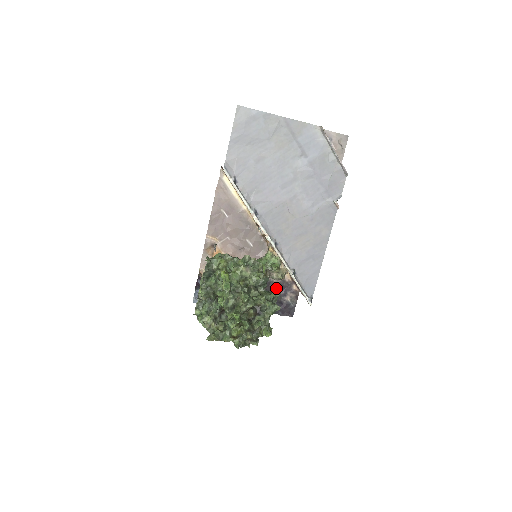
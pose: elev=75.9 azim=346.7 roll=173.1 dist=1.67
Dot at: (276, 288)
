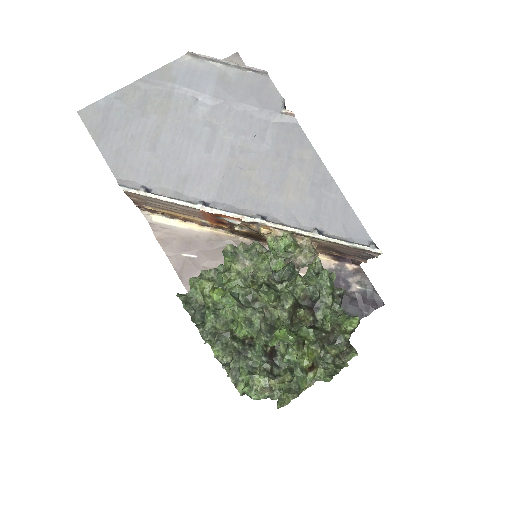
Dot at: occluded
